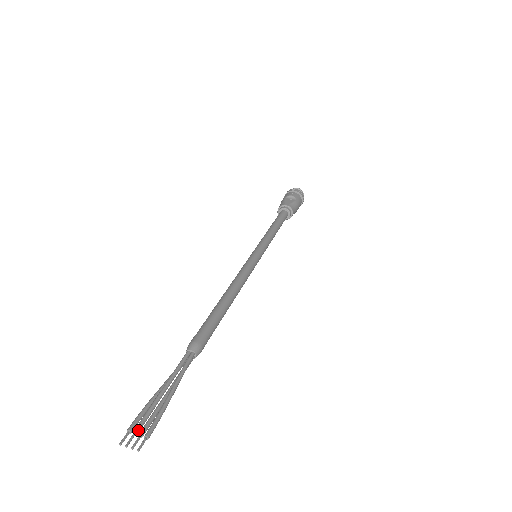
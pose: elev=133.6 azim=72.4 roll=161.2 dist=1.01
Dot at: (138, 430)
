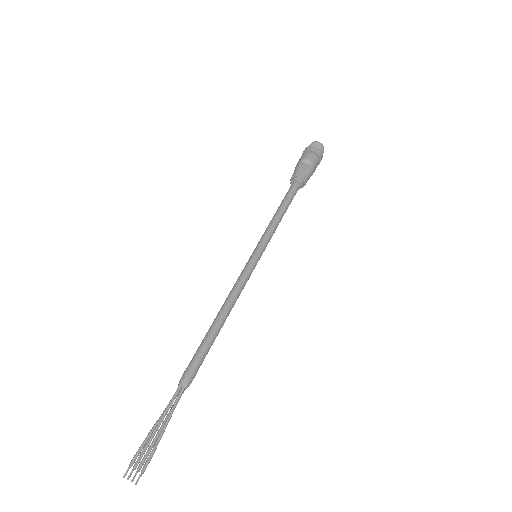
Dot at: (136, 466)
